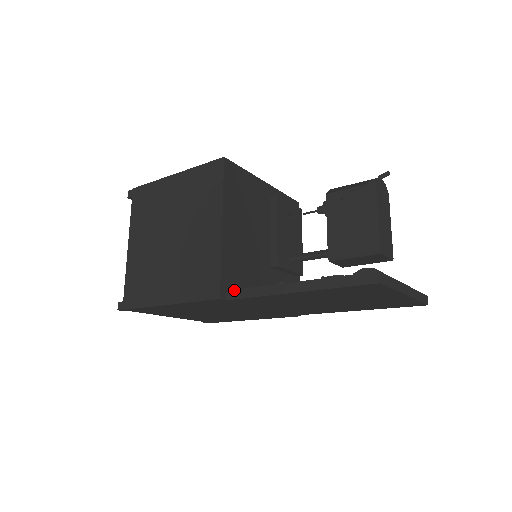
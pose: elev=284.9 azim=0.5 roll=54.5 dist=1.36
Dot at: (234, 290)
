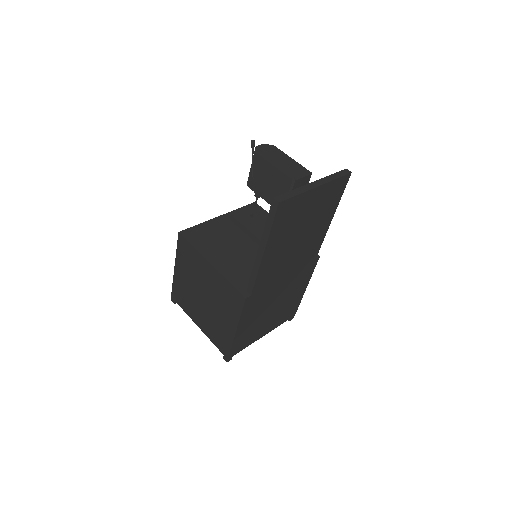
Dot at: (248, 286)
